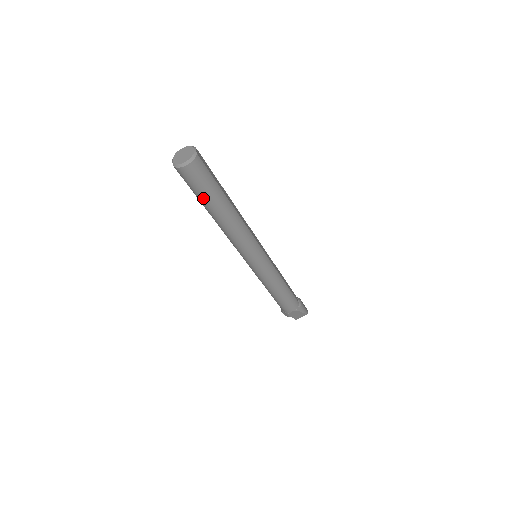
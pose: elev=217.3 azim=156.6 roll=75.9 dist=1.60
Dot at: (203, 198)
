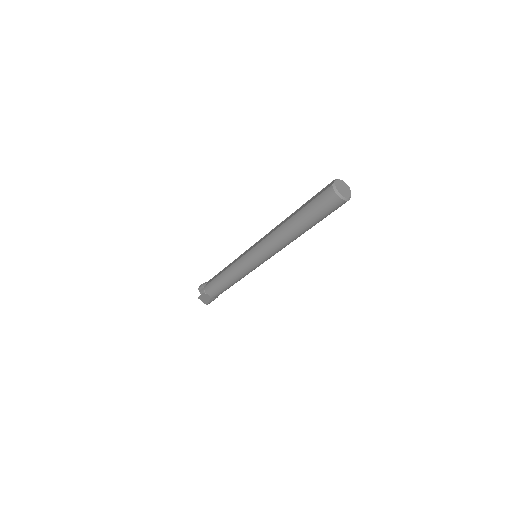
Dot at: (309, 212)
